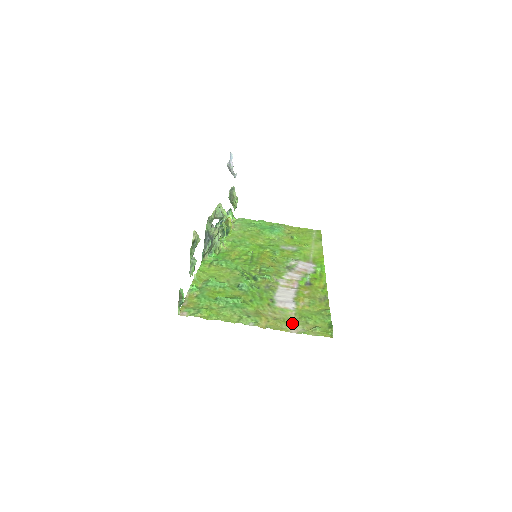
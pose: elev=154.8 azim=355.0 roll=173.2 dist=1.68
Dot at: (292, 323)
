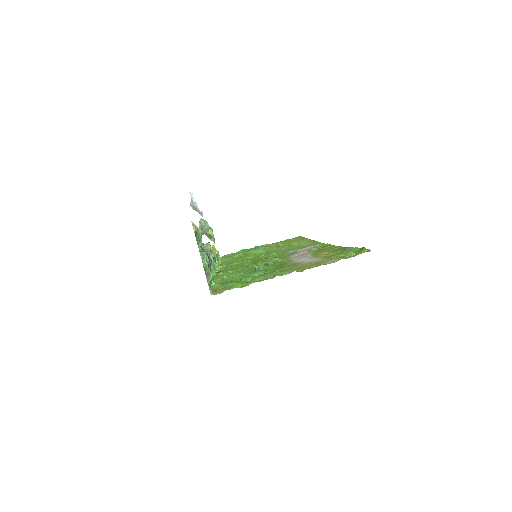
Dot at: (326, 261)
